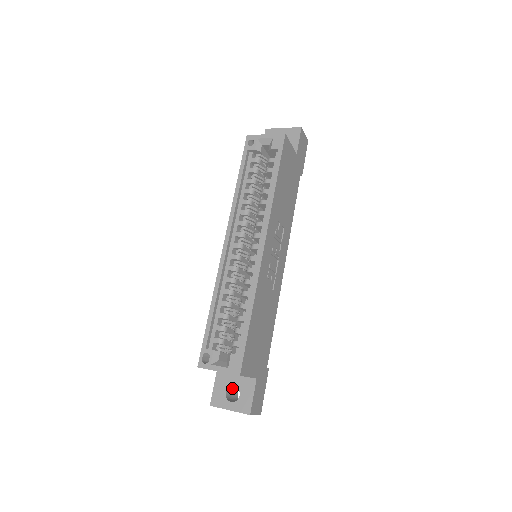
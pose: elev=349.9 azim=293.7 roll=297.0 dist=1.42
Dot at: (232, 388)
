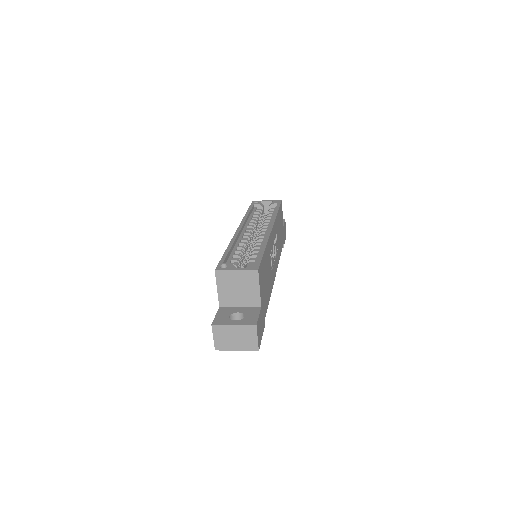
Dot at: occluded
